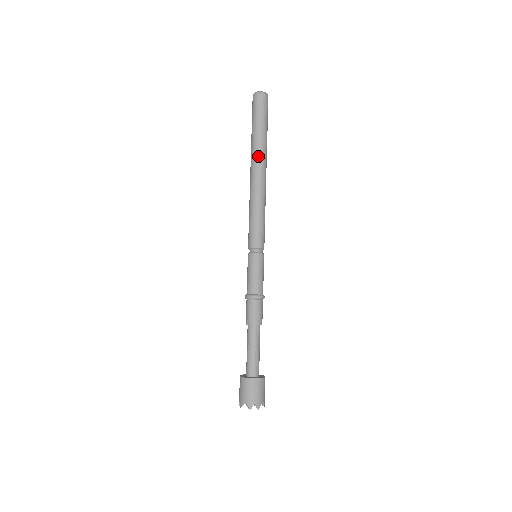
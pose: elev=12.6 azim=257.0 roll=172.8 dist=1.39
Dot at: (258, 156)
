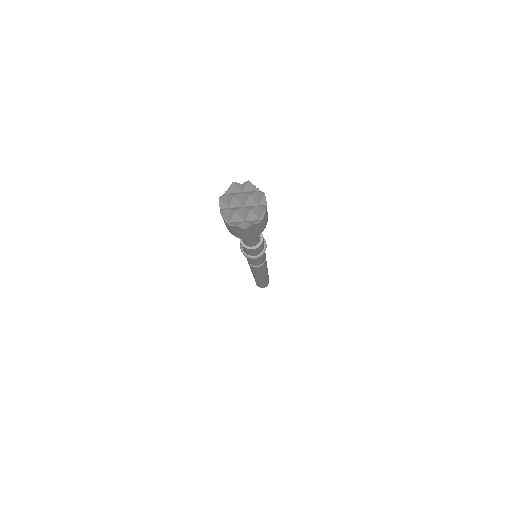
Dot at: occluded
